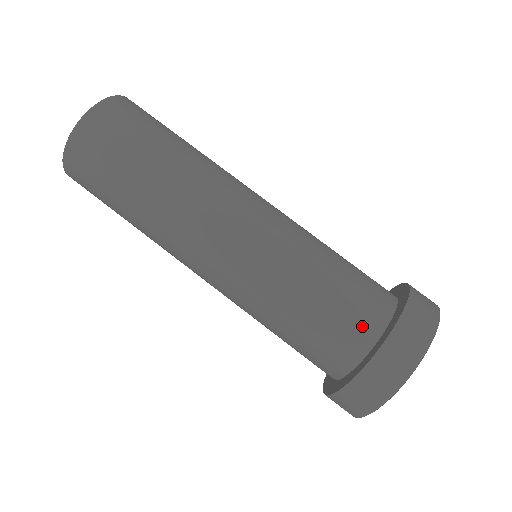
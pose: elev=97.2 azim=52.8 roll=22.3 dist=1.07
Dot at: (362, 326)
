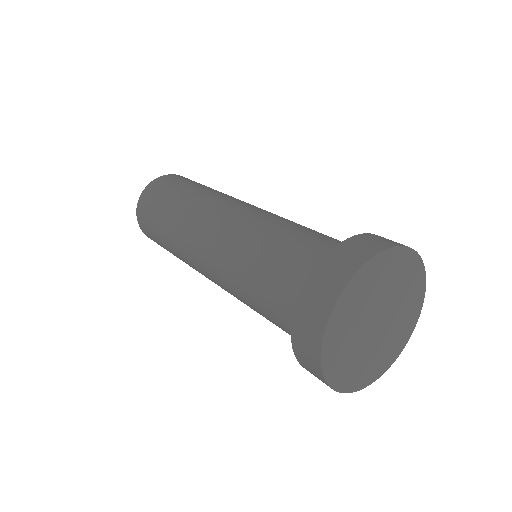
Dot at: occluded
